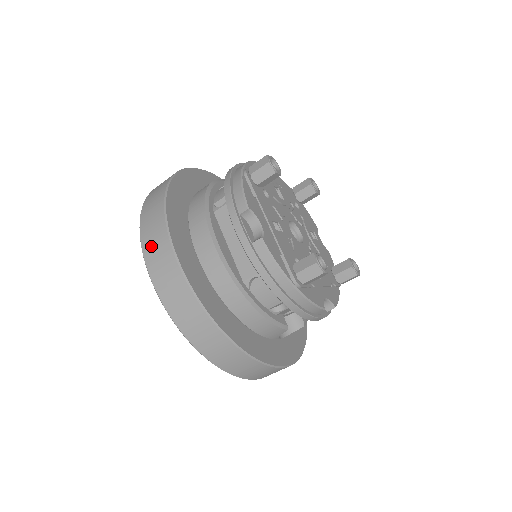
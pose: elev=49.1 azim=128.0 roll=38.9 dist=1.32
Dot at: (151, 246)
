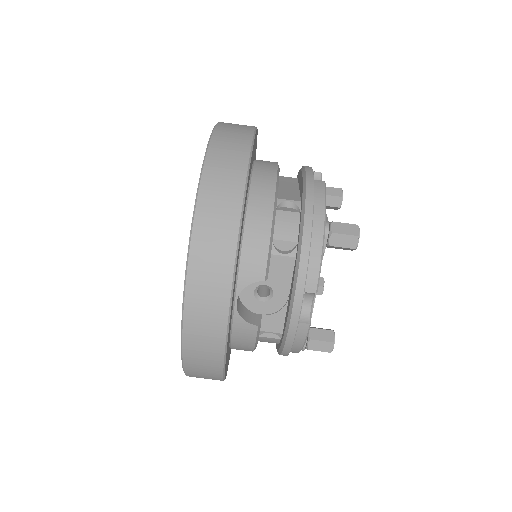
Dot at: occluded
